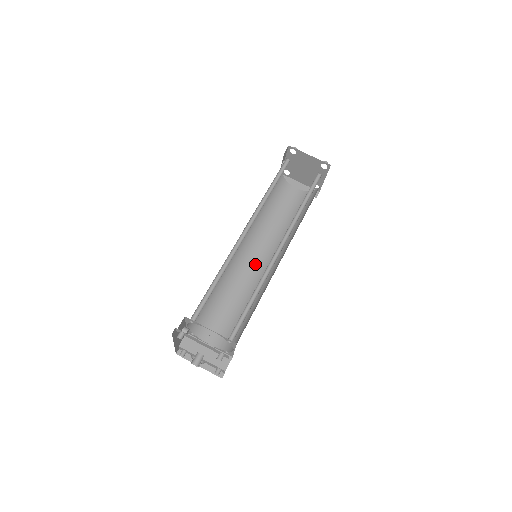
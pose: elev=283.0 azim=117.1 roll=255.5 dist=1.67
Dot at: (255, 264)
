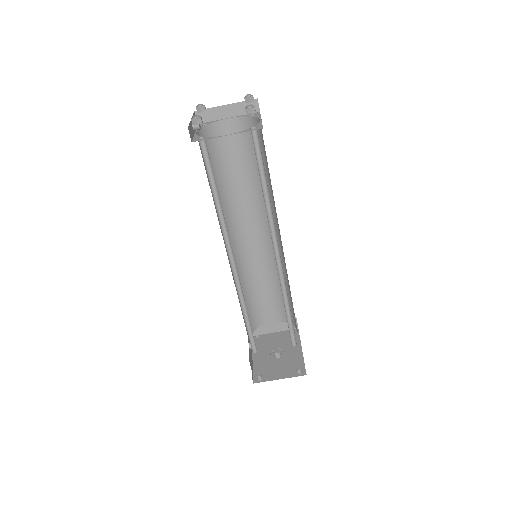
Dot at: (255, 240)
